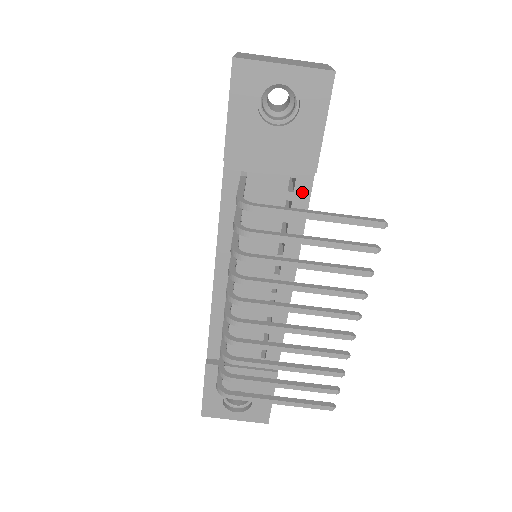
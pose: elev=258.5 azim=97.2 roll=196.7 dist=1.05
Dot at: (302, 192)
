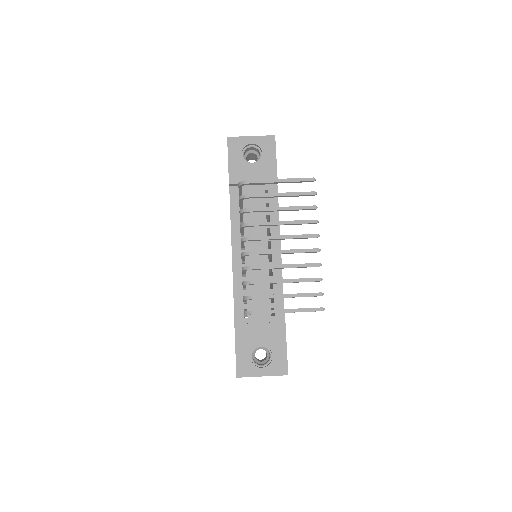
Dot at: occluded
